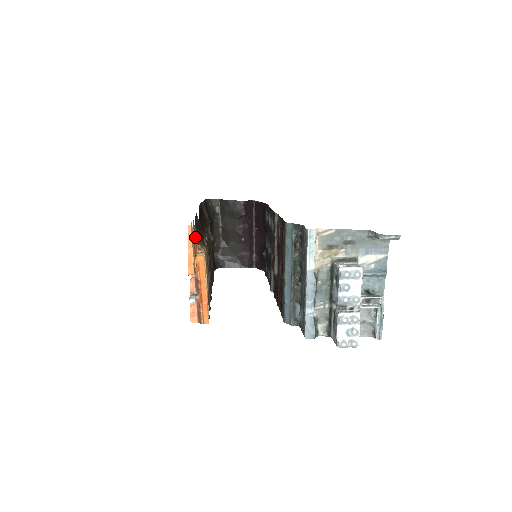
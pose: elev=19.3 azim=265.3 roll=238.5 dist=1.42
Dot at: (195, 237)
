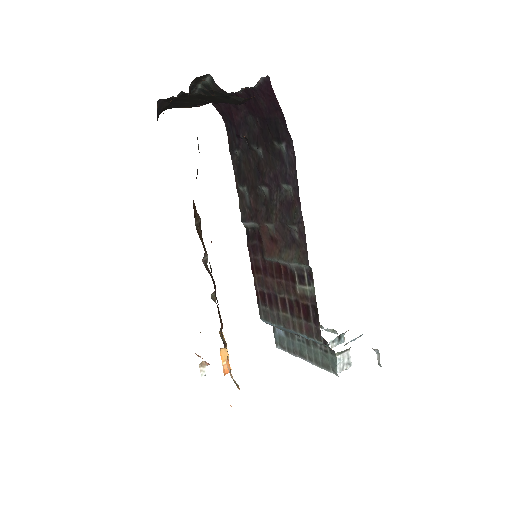
Dot at: (227, 360)
